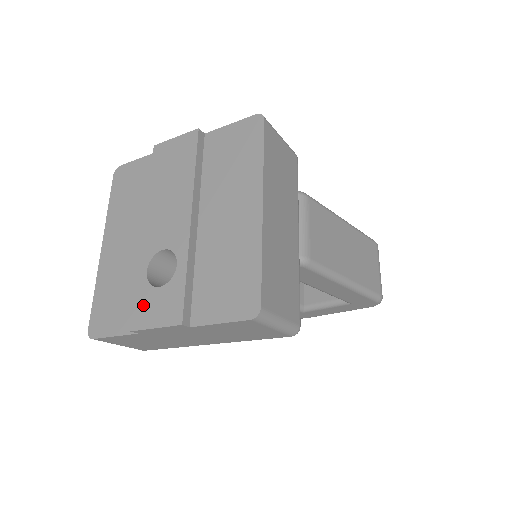
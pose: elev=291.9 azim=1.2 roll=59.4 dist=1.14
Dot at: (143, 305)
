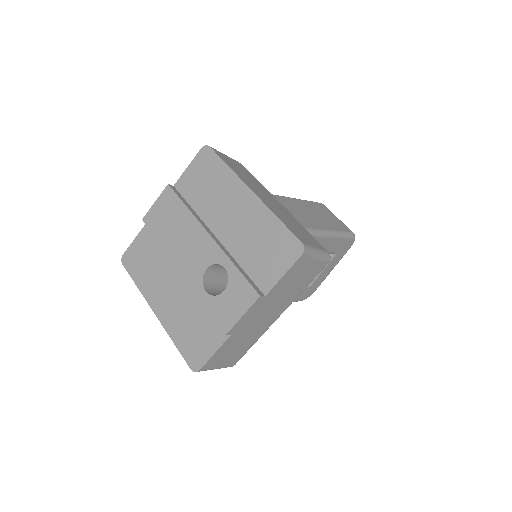
Dot at: (222, 311)
